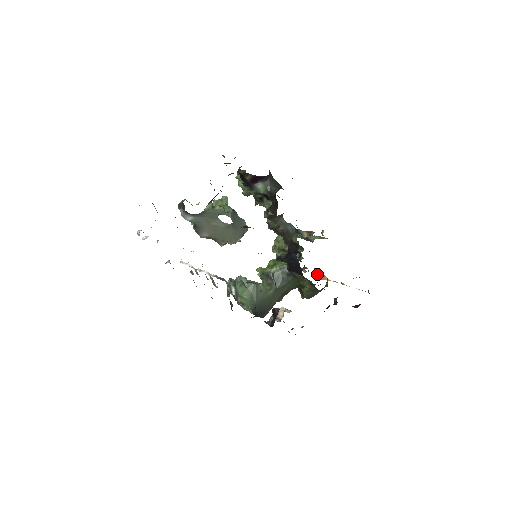
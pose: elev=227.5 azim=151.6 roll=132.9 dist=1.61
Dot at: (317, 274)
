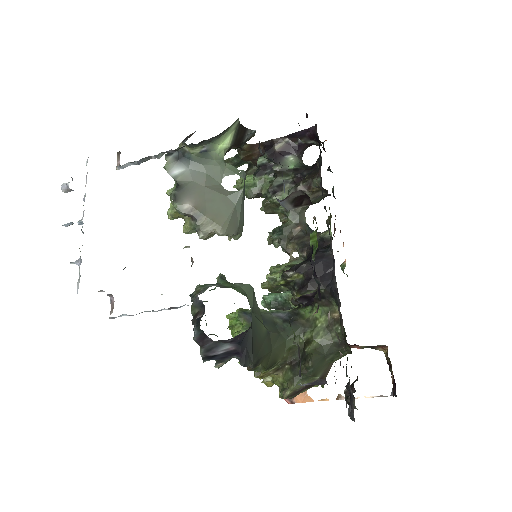
Dot at: occluded
